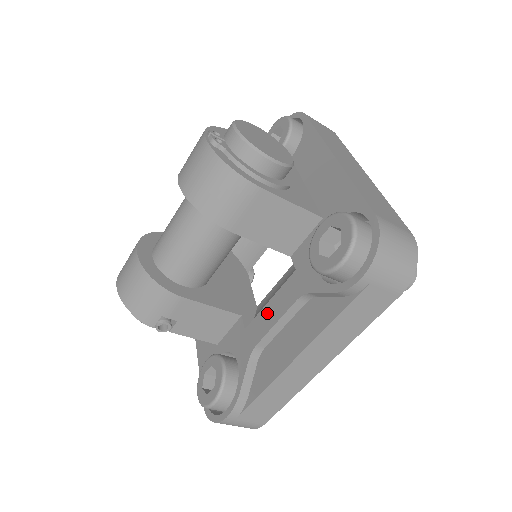
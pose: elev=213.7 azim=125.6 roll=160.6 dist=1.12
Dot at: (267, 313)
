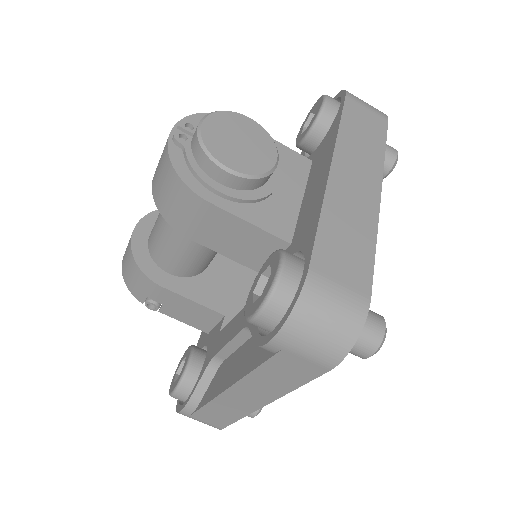
Dot at: (230, 327)
